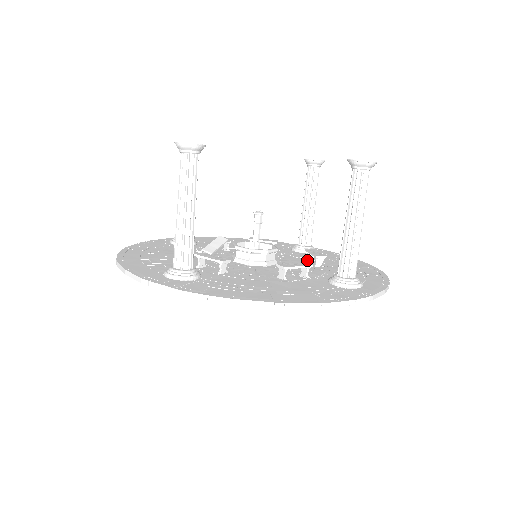
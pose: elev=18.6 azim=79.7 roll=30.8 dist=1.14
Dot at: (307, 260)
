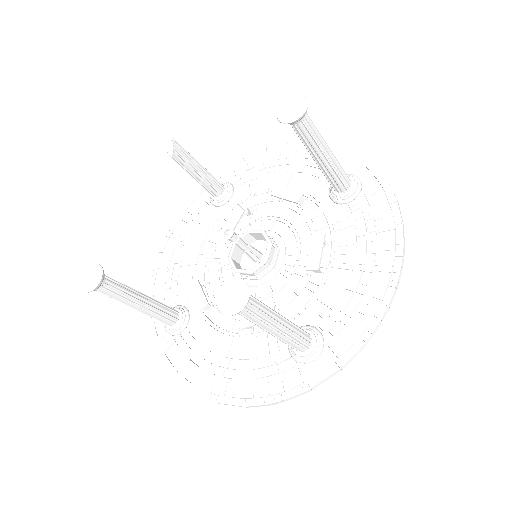
Dot at: occluded
